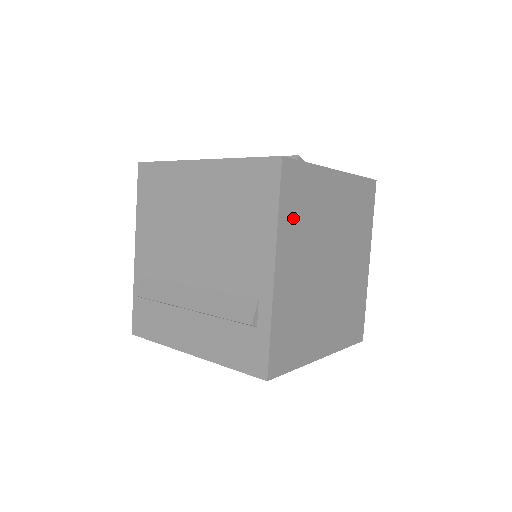
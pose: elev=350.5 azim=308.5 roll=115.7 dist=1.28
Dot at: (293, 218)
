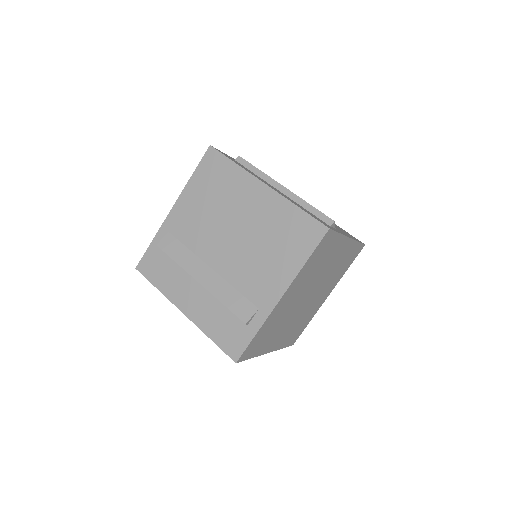
Dot at: (310, 267)
